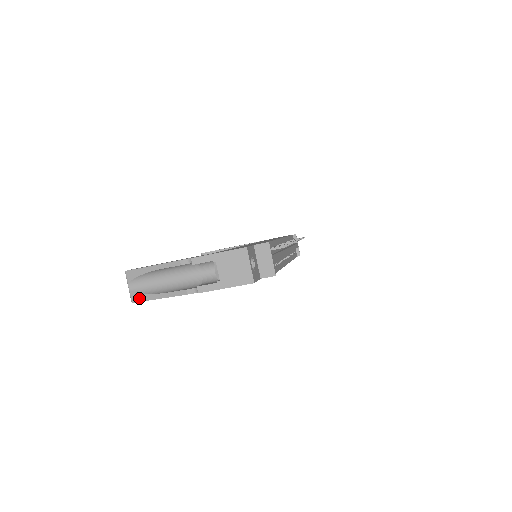
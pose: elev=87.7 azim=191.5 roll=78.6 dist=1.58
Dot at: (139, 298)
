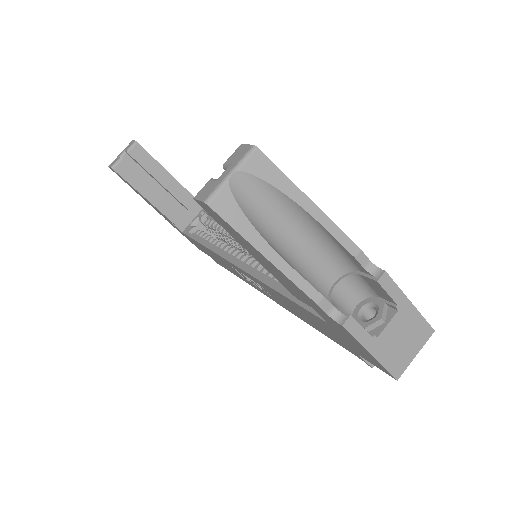
Dot at: (231, 214)
